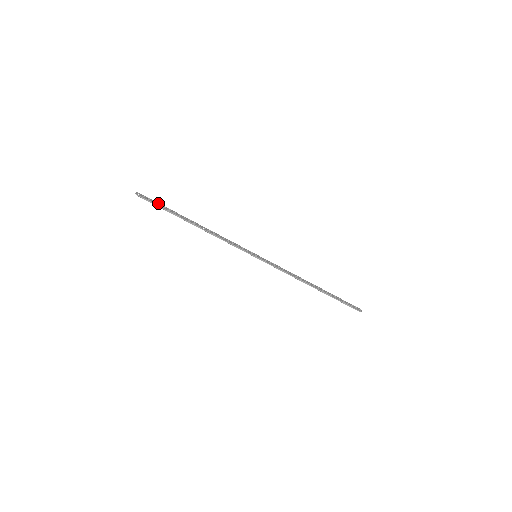
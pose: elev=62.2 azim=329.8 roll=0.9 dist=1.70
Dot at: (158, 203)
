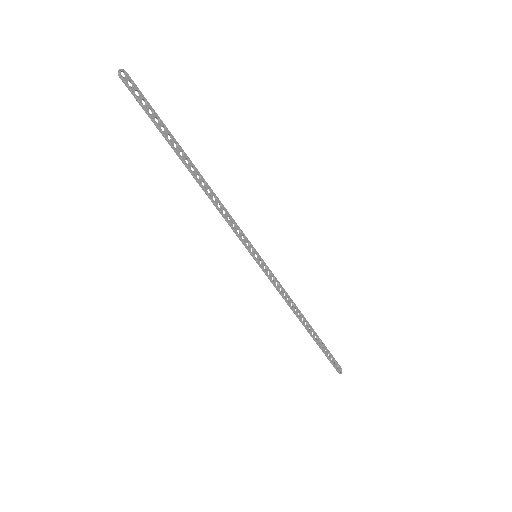
Dot at: (151, 107)
